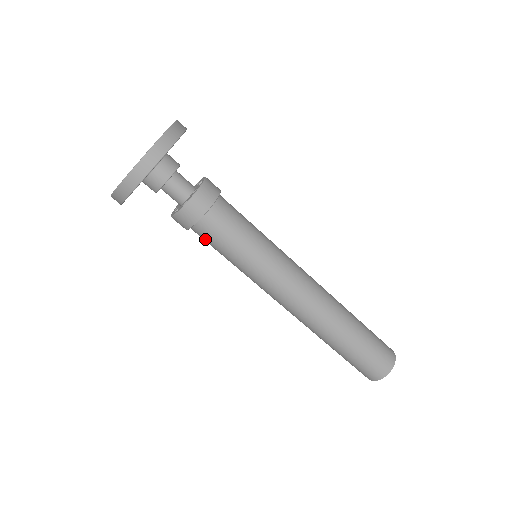
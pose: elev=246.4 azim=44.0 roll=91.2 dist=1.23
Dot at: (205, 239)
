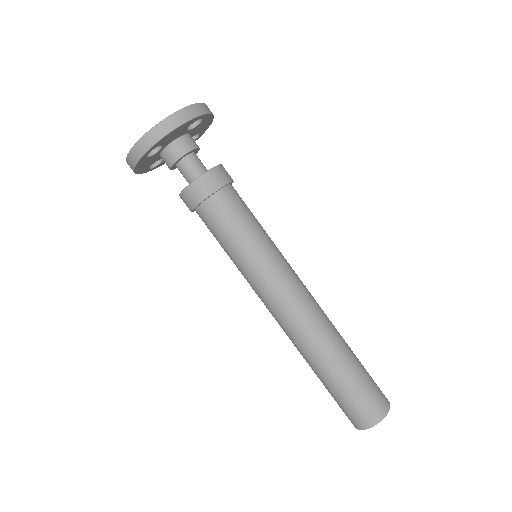
Dot at: (211, 221)
